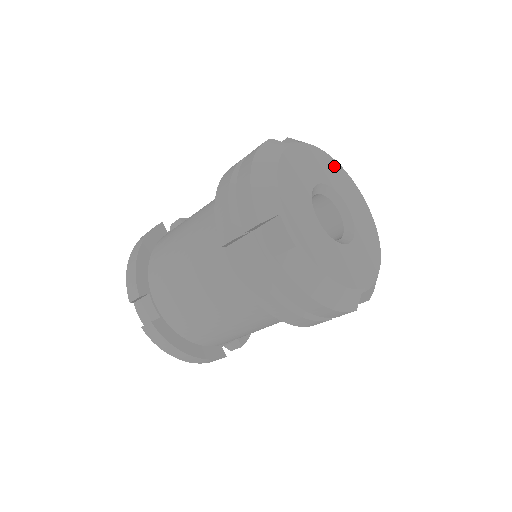
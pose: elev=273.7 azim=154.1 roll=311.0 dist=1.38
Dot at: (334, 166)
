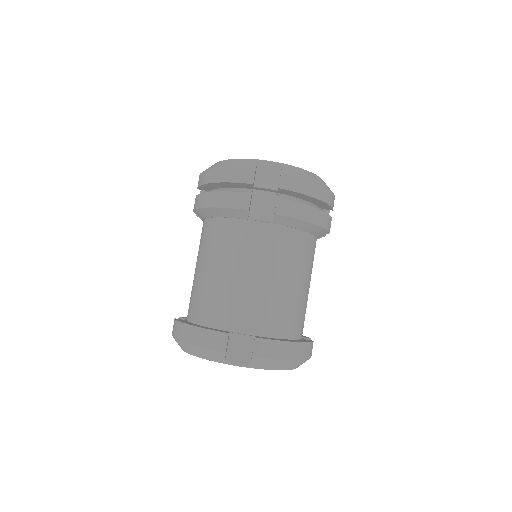
Dot at: occluded
